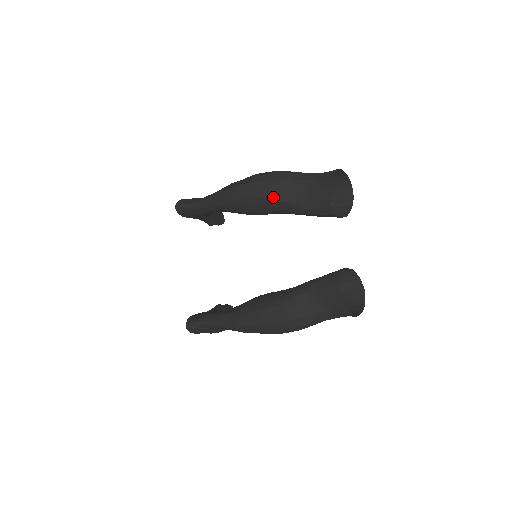
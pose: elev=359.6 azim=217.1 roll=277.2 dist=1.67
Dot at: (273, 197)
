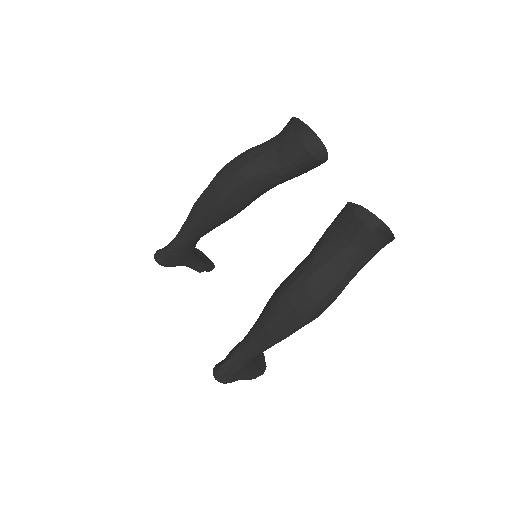
Dot at: (244, 175)
